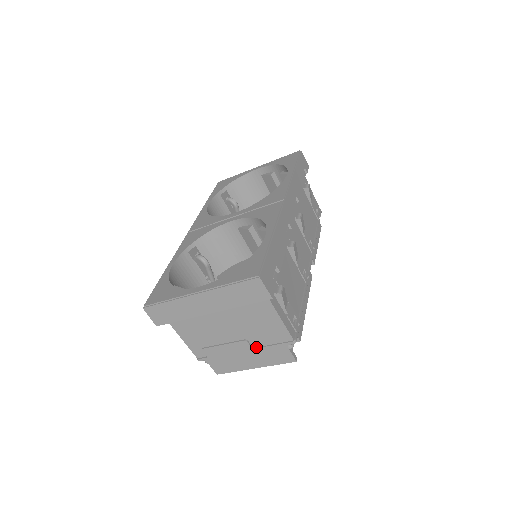
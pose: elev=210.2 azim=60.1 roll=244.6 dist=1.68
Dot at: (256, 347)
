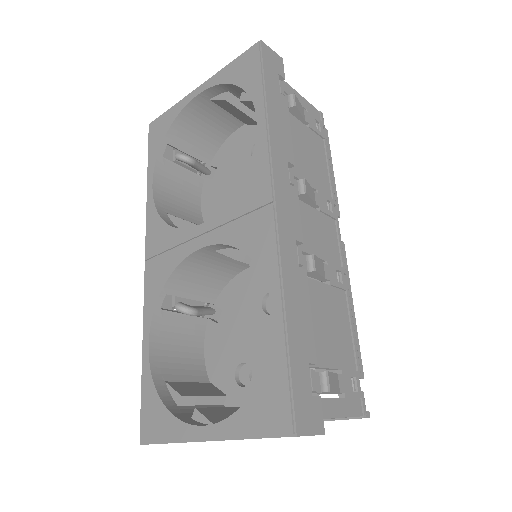
Dot at: occluded
